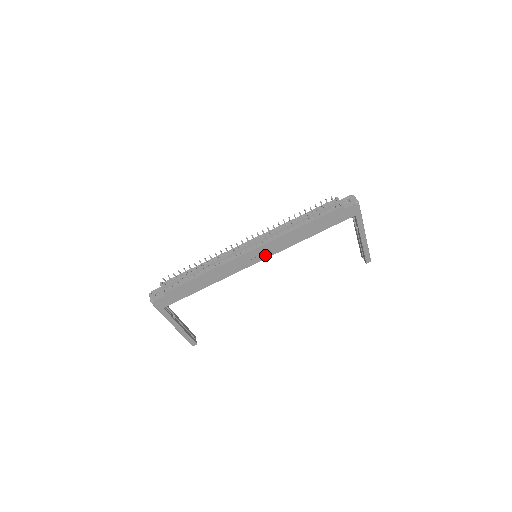
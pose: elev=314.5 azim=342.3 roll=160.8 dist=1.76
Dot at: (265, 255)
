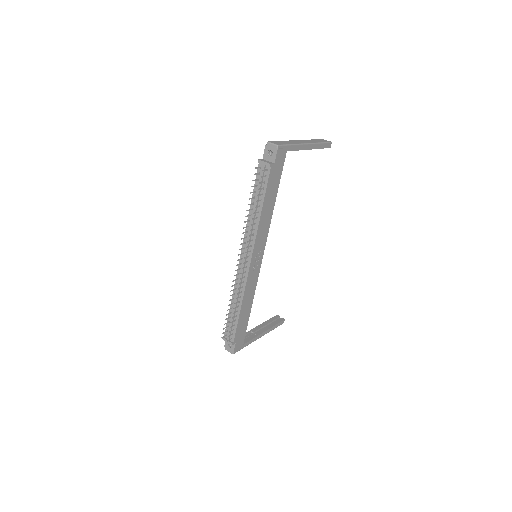
Dot at: (261, 251)
